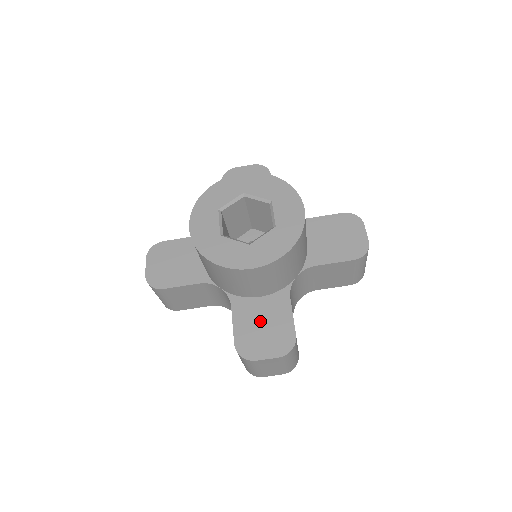
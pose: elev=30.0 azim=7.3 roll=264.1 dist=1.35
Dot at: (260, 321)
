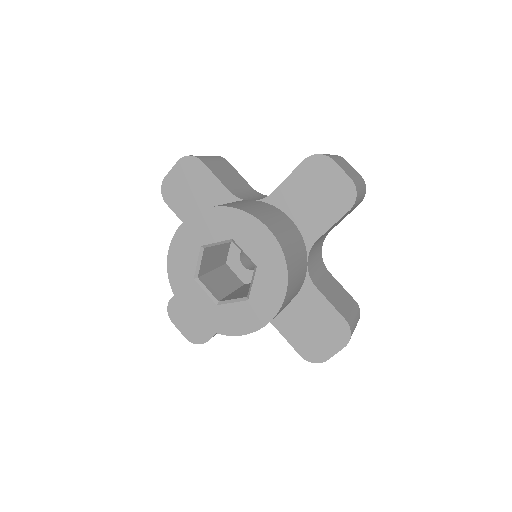
Dot at: (306, 324)
